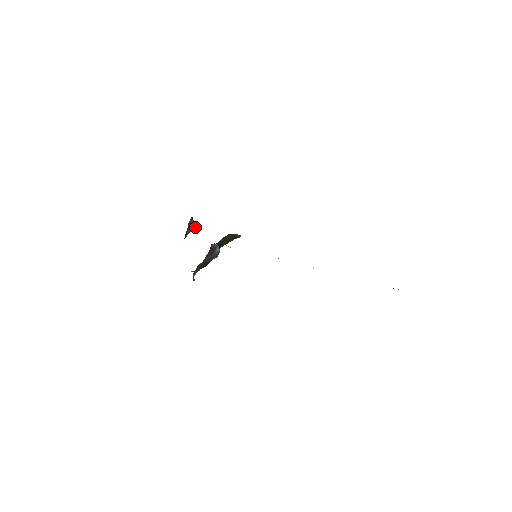
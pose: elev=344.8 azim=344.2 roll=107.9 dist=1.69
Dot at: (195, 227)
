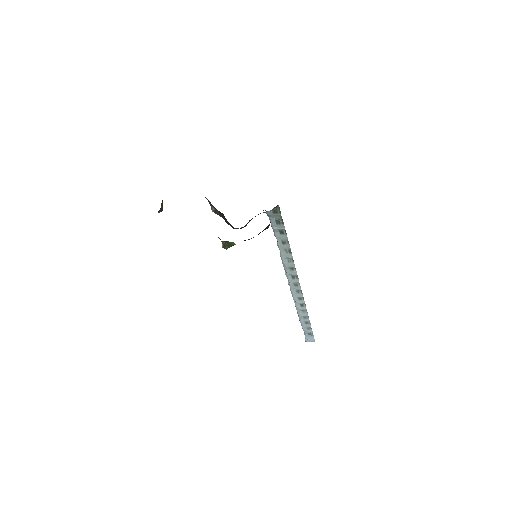
Dot at: (162, 209)
